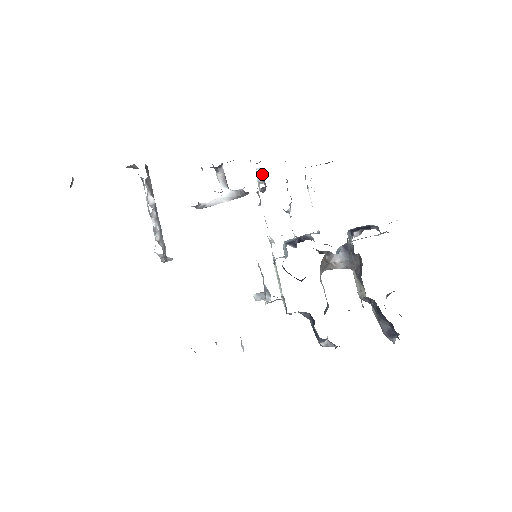
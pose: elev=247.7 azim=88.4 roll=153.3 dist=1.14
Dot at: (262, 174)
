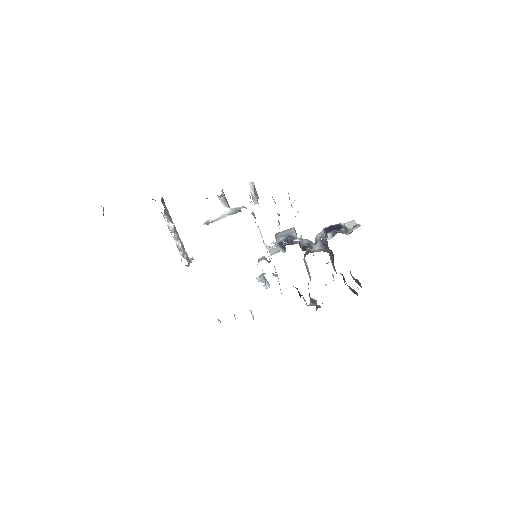
Dot at: (254, 187)
